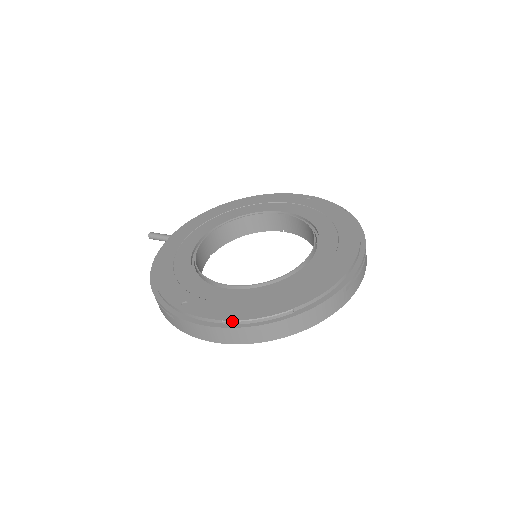
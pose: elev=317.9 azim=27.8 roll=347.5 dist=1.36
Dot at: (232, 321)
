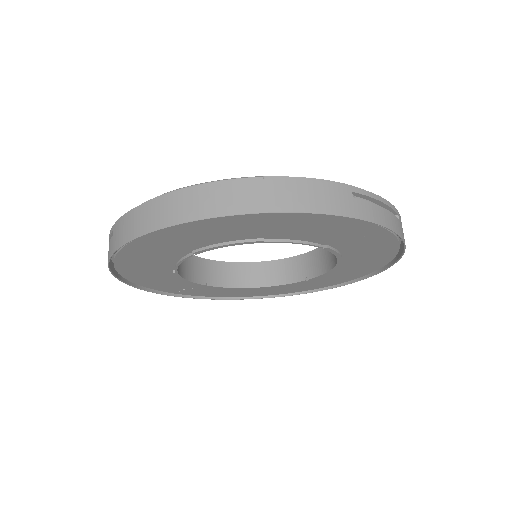
Dot at: (176, 189)
